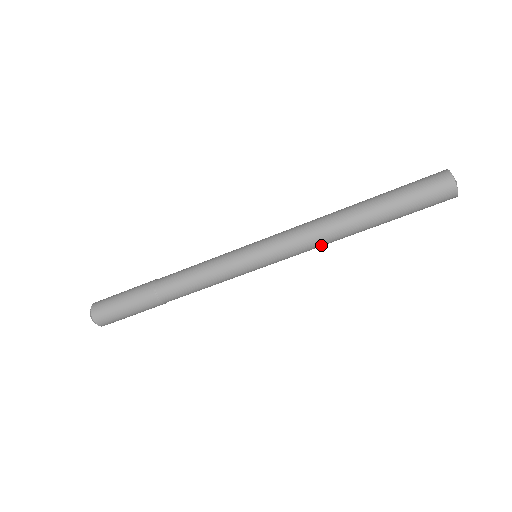
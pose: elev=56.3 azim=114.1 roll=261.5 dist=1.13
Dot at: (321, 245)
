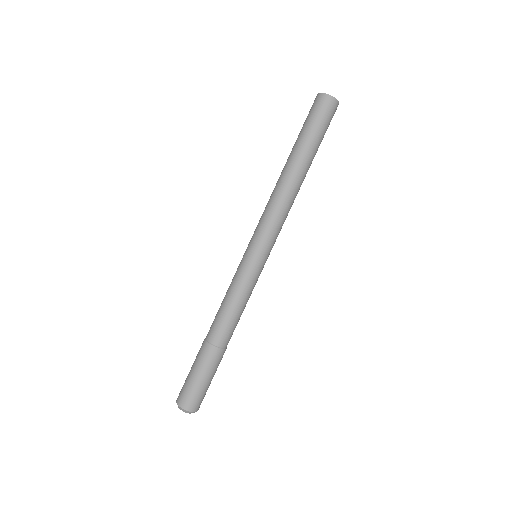
Dot at: (283, 204)
